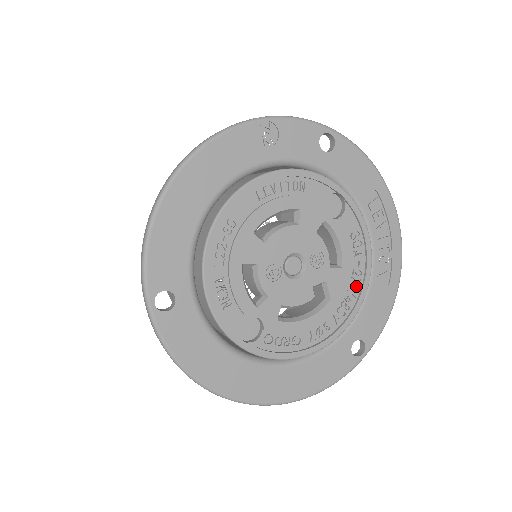
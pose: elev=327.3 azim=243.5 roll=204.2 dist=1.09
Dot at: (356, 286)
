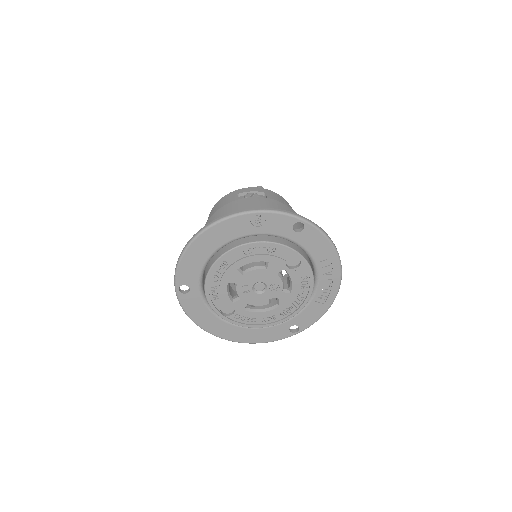
Dot at: (299, 302)
